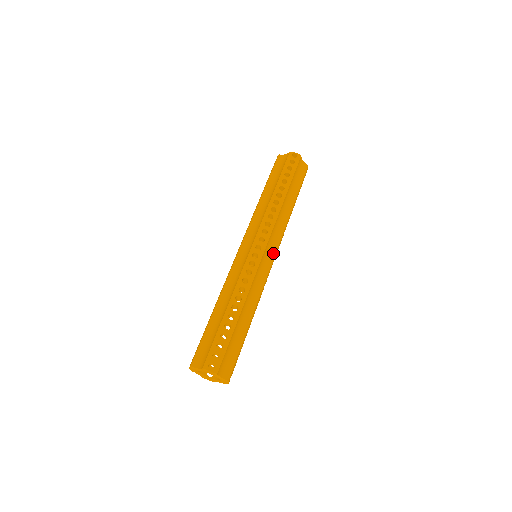
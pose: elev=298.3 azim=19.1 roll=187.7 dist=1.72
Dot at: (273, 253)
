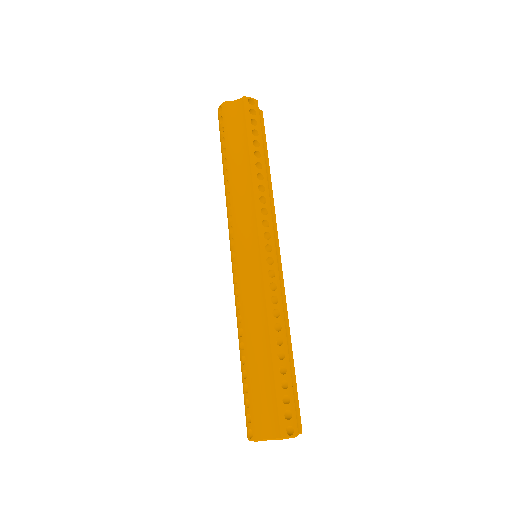
Dot at: (277, 247)
